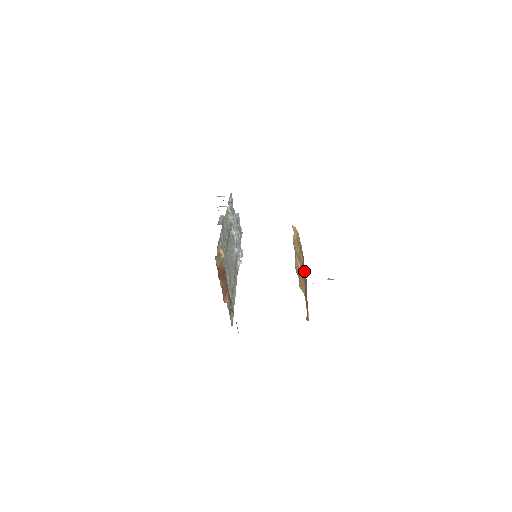
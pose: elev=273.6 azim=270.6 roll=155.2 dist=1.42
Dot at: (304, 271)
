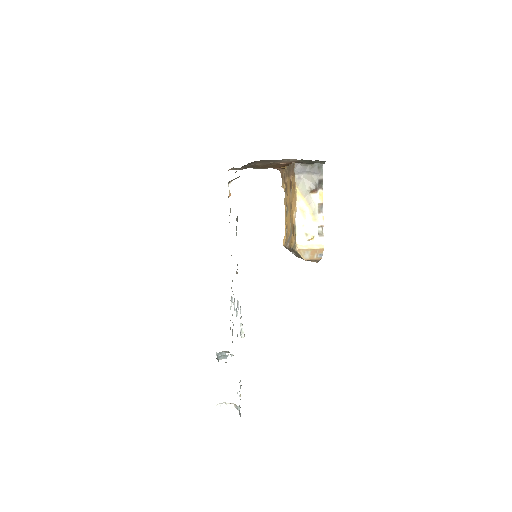
Dot at: (285, 171)
